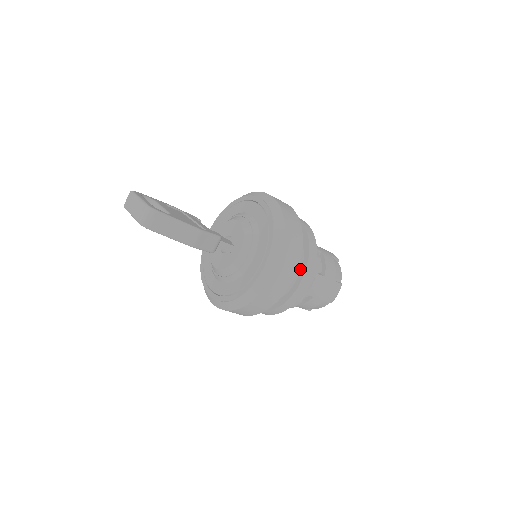
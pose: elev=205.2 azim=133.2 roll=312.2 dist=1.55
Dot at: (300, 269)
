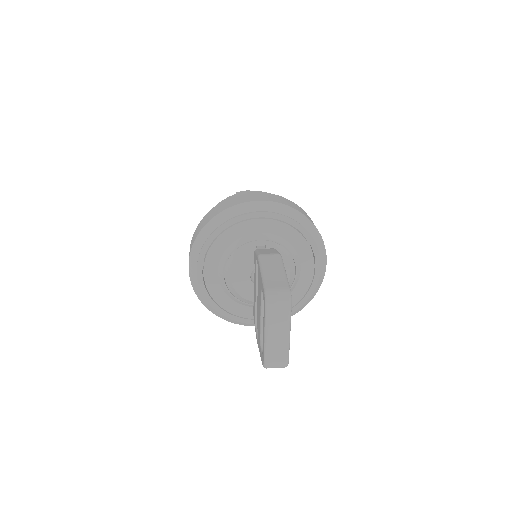
Dot at: occluded
